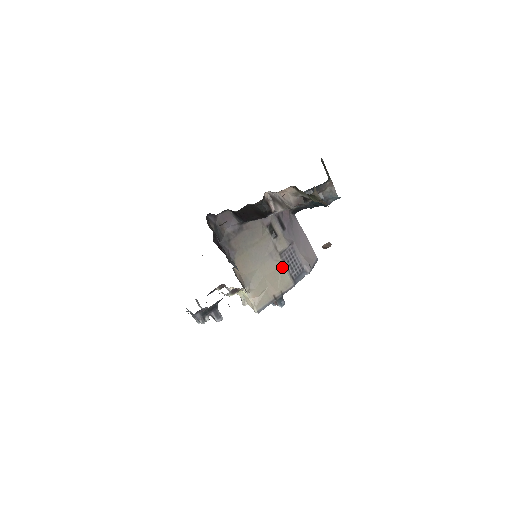
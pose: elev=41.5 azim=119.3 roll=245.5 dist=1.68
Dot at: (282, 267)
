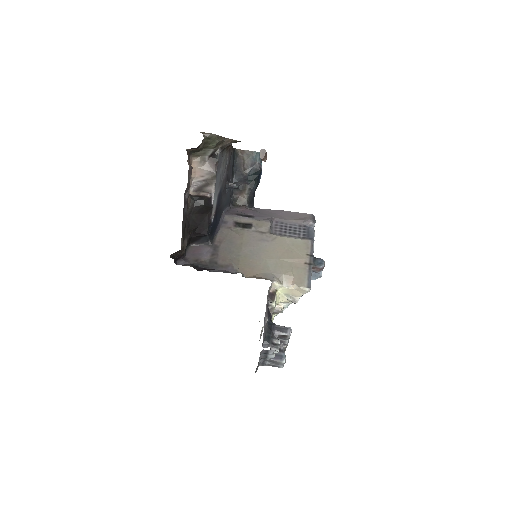
Dot at: (284, 239)
